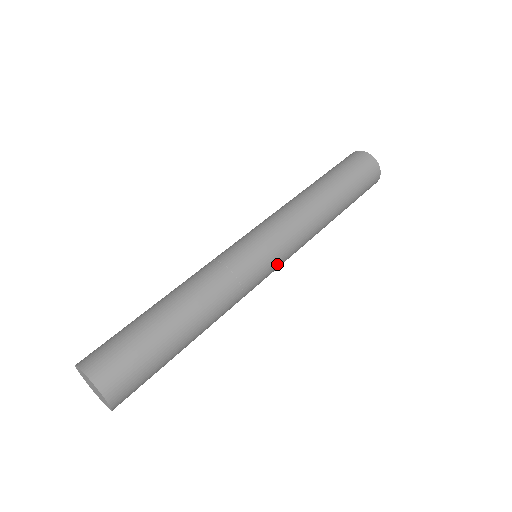
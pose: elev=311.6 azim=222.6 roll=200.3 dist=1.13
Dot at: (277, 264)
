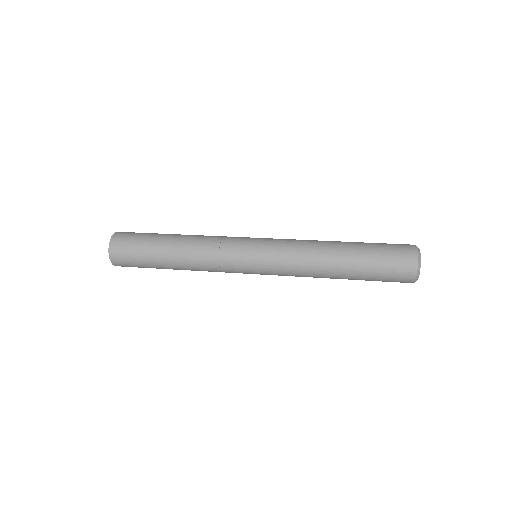
Dot at: (258, 264)
